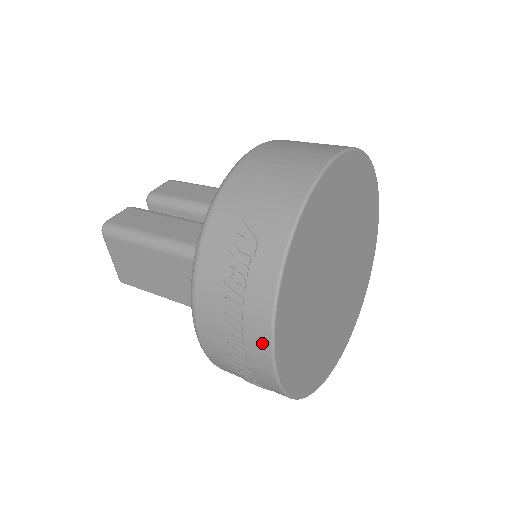
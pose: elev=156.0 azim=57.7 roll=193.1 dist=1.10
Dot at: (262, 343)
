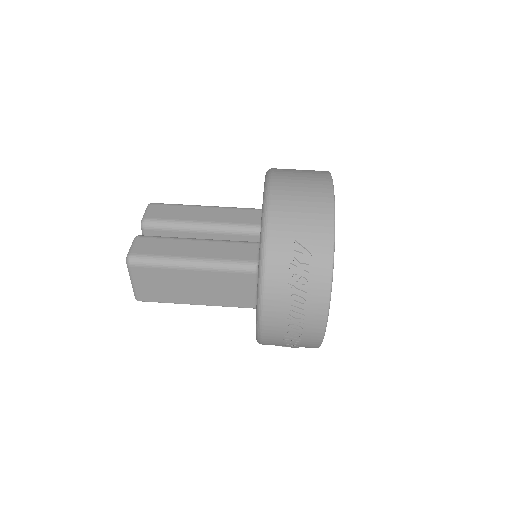
Dot at: (320, 318)
